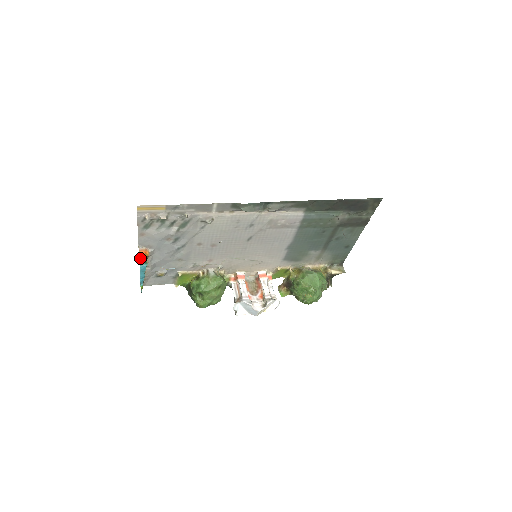
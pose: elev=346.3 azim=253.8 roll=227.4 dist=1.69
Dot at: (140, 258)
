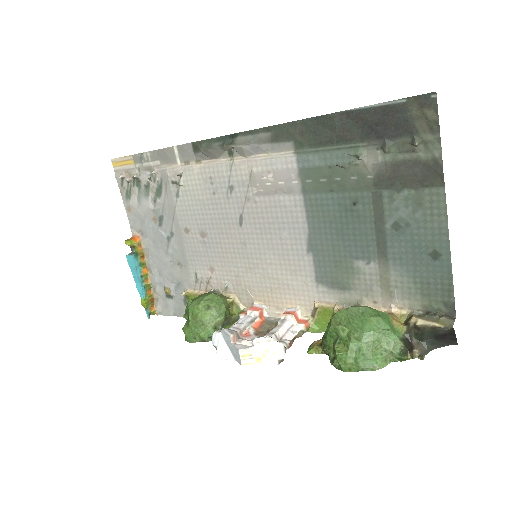
Dot at: (126, 242)
